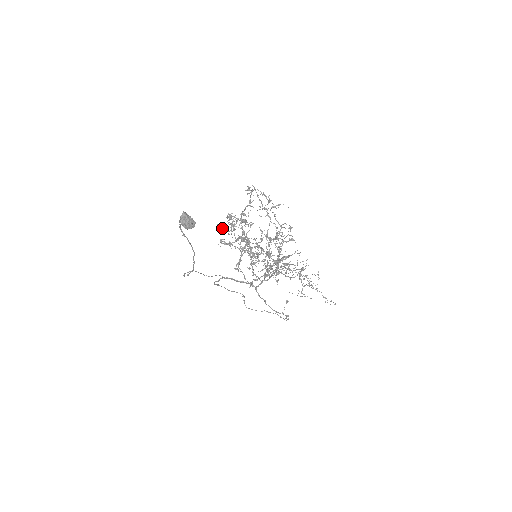
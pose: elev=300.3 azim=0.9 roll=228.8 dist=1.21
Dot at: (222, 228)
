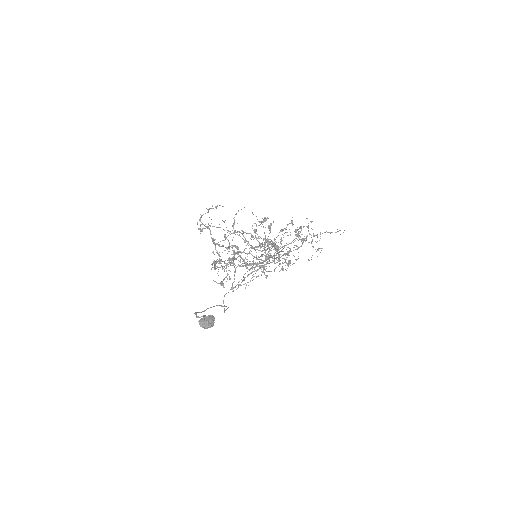
Dot at: (222, 281)
